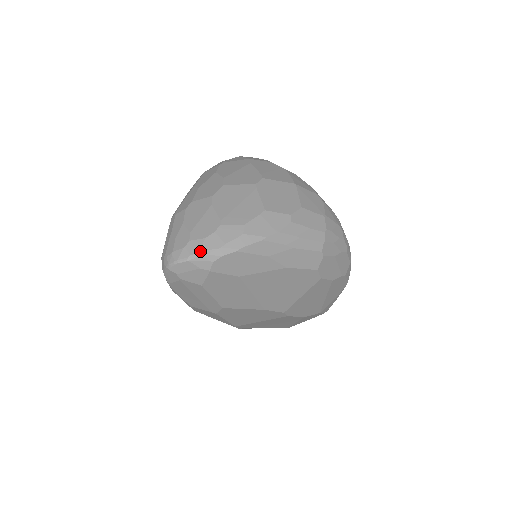
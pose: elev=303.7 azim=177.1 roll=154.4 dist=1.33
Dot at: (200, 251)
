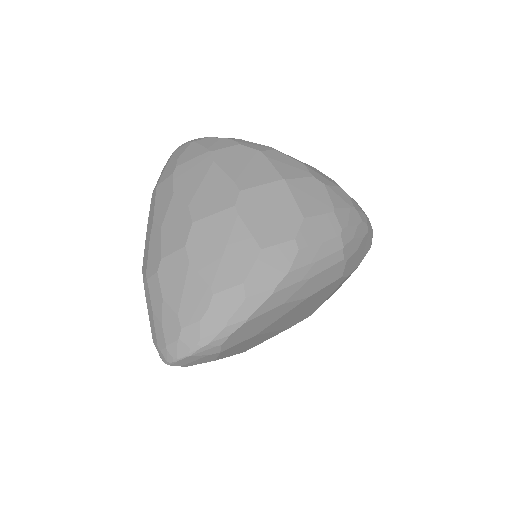
Dot at: (200, 341)
